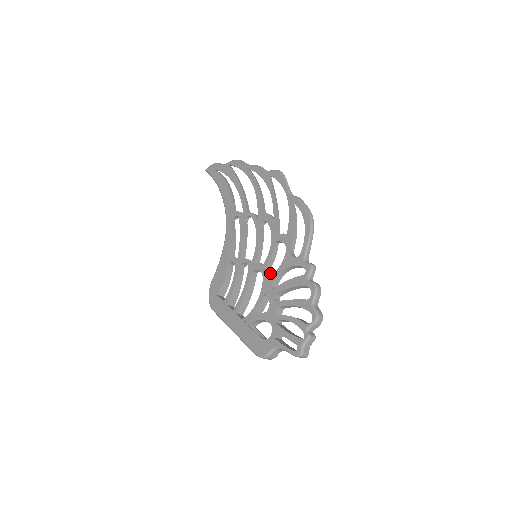
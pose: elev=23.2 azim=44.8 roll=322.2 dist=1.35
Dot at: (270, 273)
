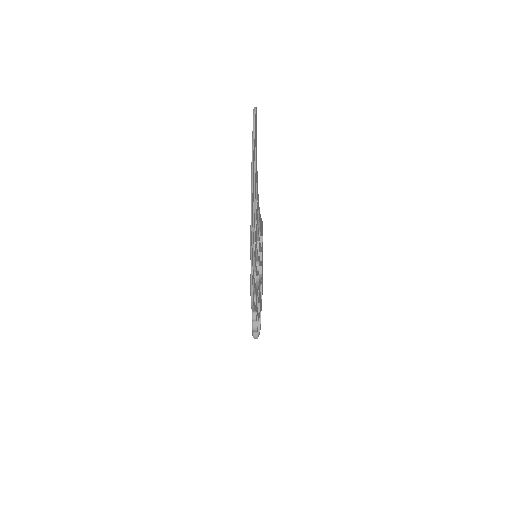
Dot at: (256, 279)
